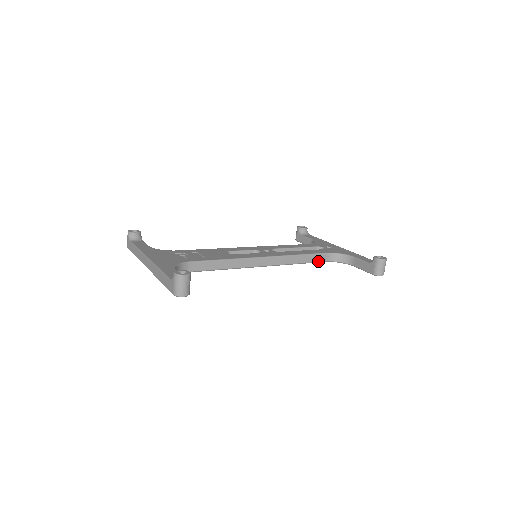
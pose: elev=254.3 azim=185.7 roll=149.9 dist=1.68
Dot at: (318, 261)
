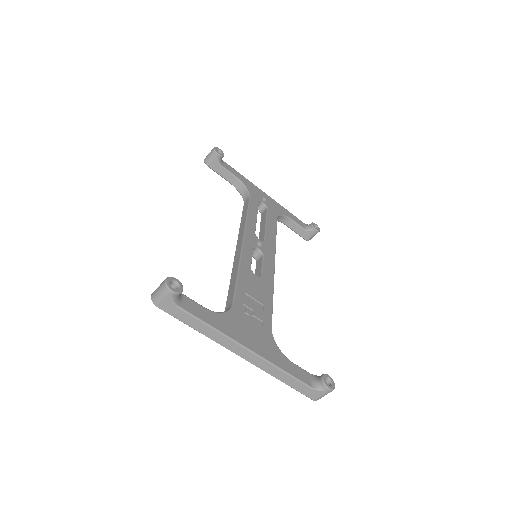
Dot at: occluded
